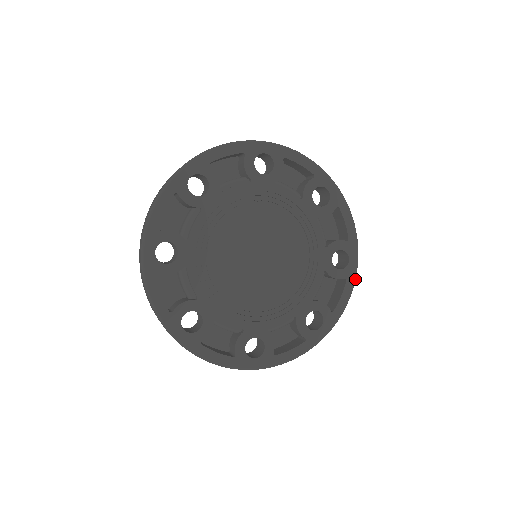
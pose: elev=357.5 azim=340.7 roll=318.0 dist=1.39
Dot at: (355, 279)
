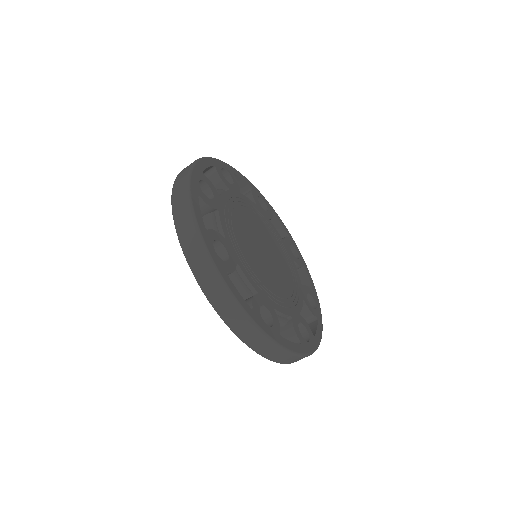
Dot at: (306, 266)
